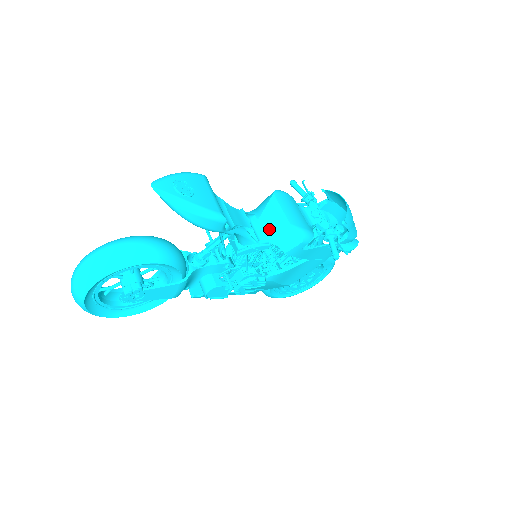
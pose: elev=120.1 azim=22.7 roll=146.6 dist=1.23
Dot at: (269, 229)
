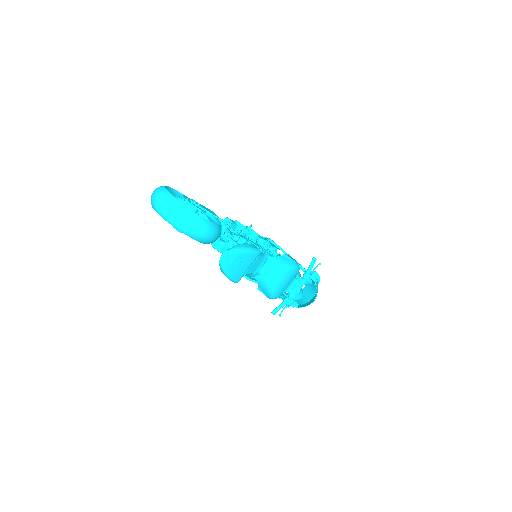
Dot at: (263, 279)
